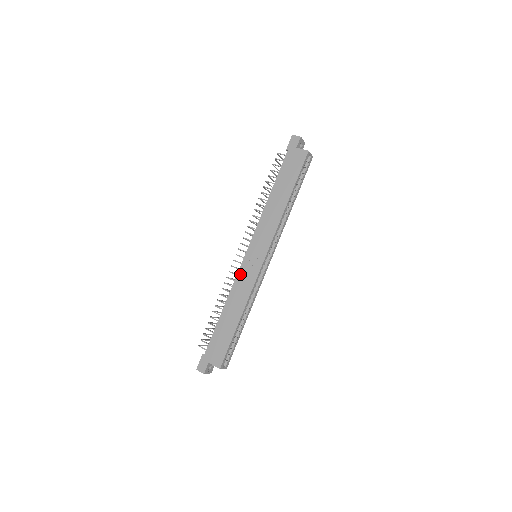
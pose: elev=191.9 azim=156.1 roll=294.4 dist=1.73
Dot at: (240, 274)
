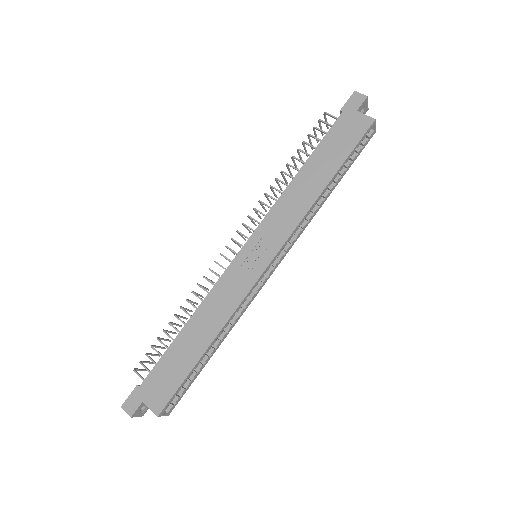
Dot at: (226, 277)
